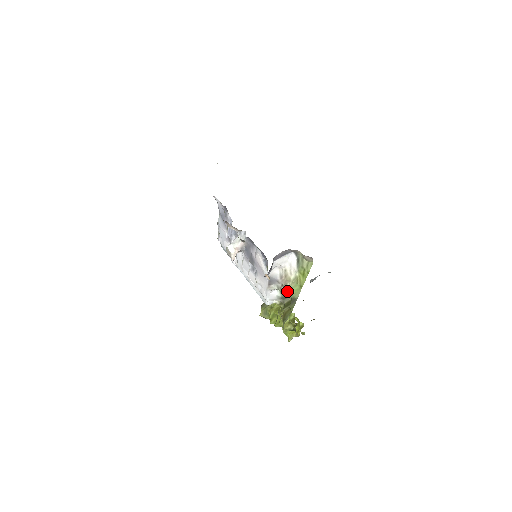
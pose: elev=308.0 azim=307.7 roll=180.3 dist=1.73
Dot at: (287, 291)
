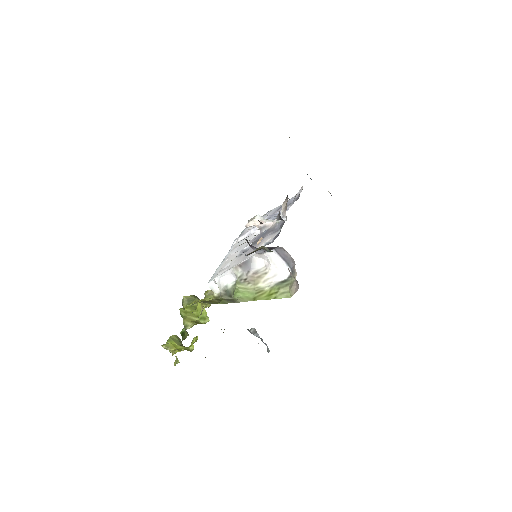
Dot at: (240, 289)
